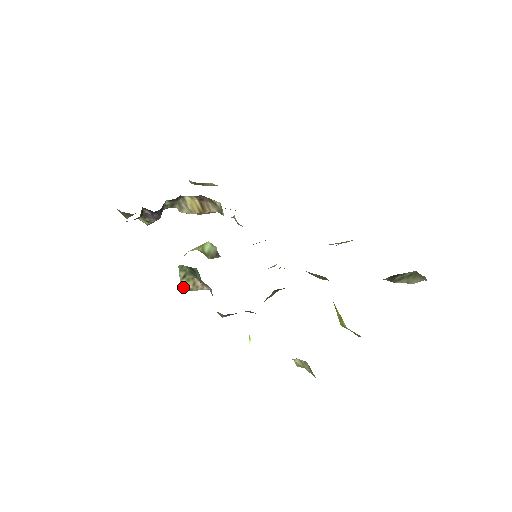
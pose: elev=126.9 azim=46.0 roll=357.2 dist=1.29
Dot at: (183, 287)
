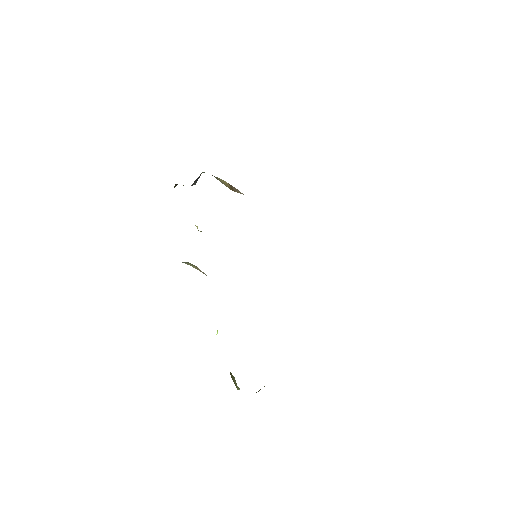
Dot at: occluded
